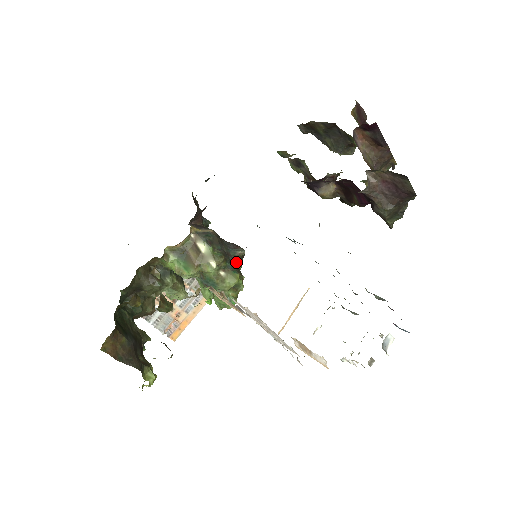
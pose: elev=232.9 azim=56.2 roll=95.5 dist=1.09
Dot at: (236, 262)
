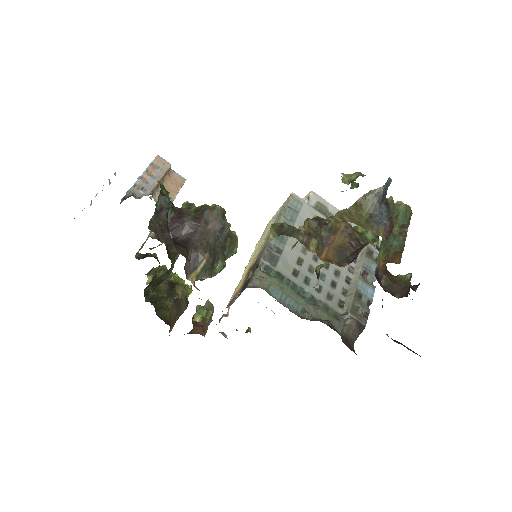
Dot at: (226, 236)
